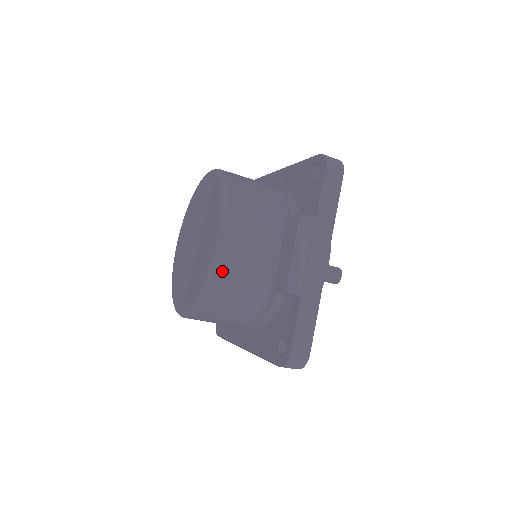
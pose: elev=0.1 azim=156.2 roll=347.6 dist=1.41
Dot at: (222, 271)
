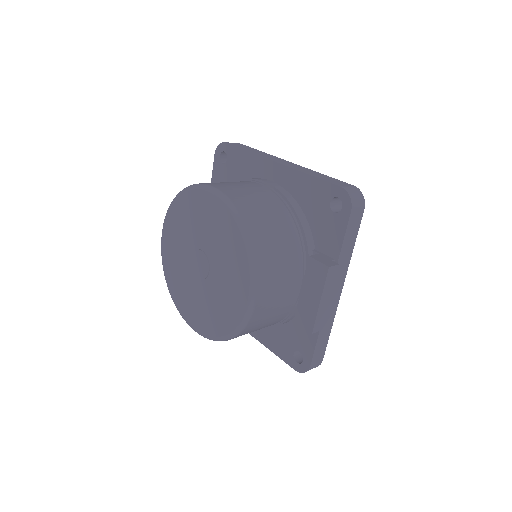
Dot at: (252, 322)
